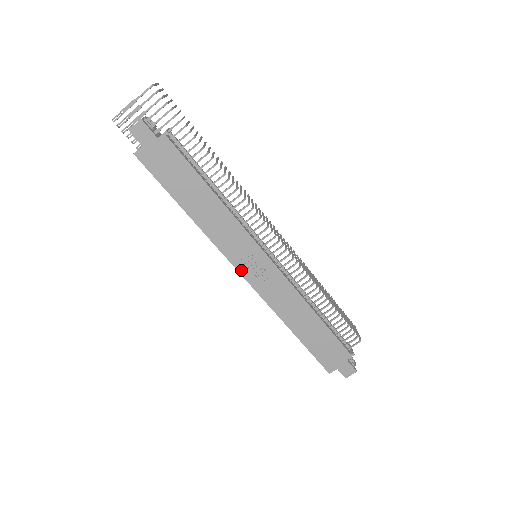
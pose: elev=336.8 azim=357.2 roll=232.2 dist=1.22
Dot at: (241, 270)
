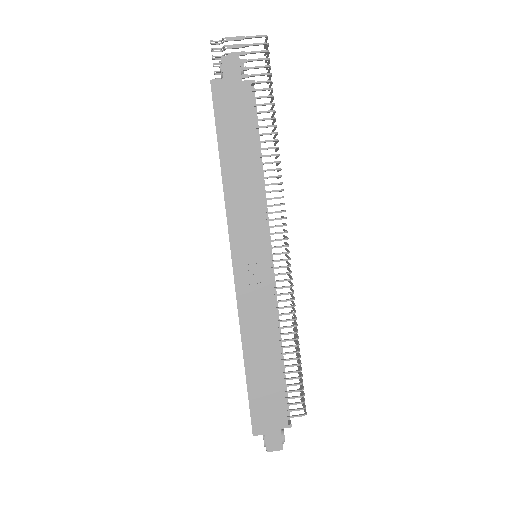
Dot at: (235, 258)
